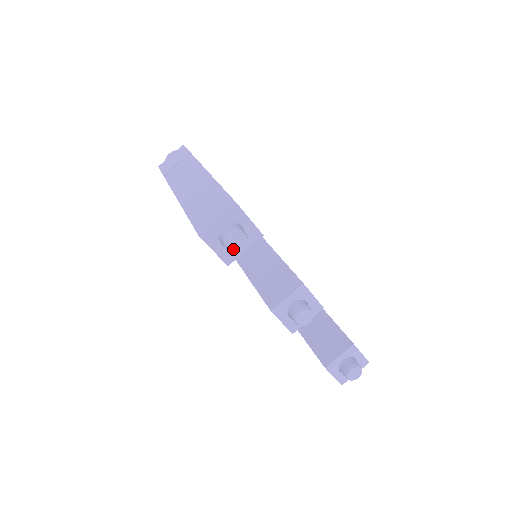
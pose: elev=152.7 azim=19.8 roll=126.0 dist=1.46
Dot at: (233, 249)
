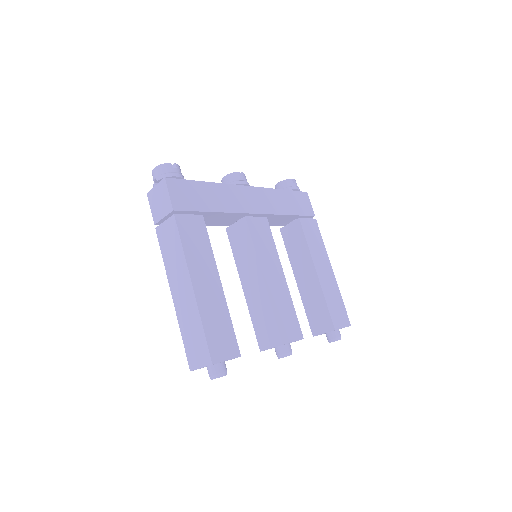
Dot at: occluded
